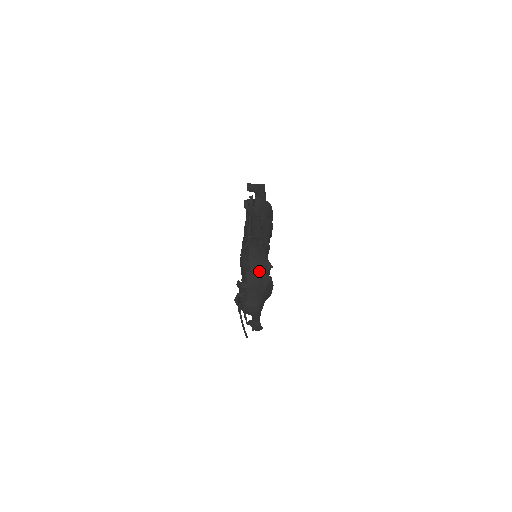
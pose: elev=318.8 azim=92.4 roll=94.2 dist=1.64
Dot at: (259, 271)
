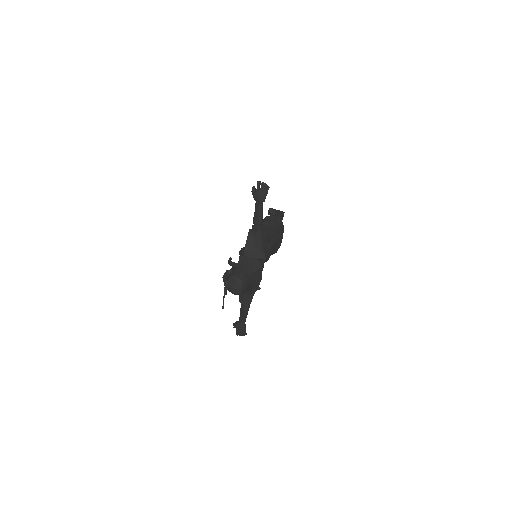
Dot at: (252, 257)
